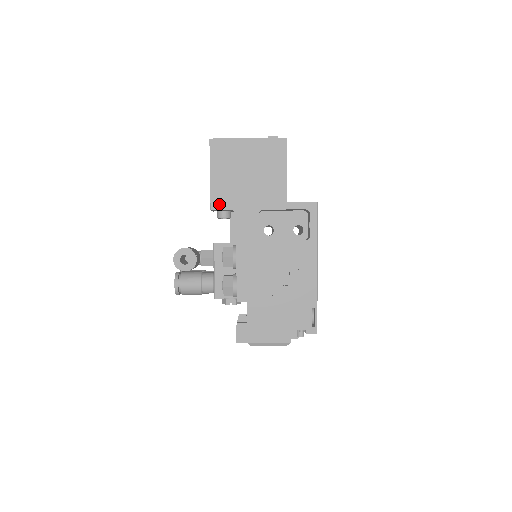
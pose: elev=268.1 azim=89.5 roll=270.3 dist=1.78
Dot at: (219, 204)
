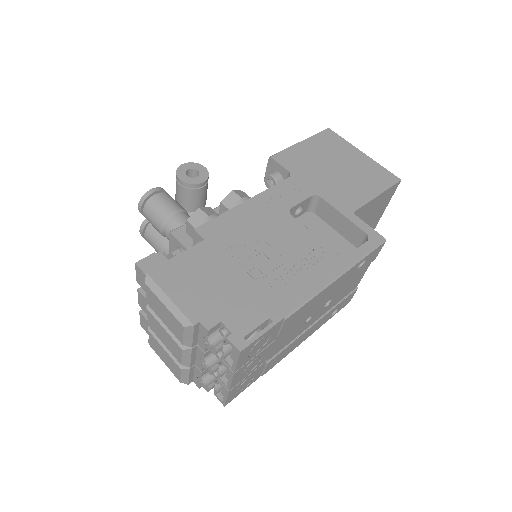
Dot at: (283, 159)
